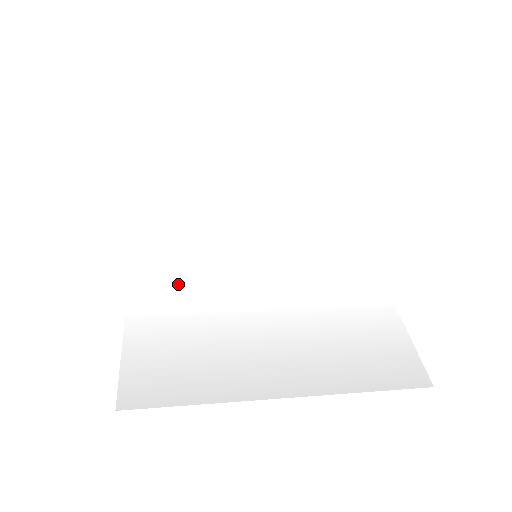
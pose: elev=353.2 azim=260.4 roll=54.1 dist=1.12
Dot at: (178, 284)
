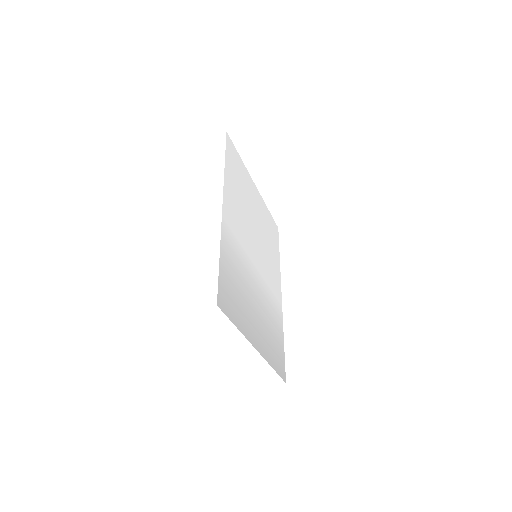
Dot at: (235, 244)
